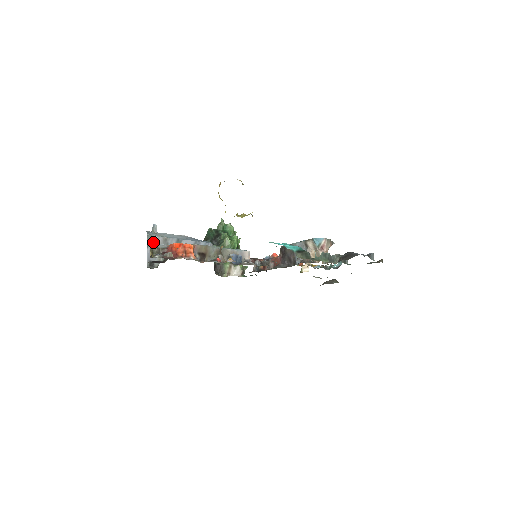
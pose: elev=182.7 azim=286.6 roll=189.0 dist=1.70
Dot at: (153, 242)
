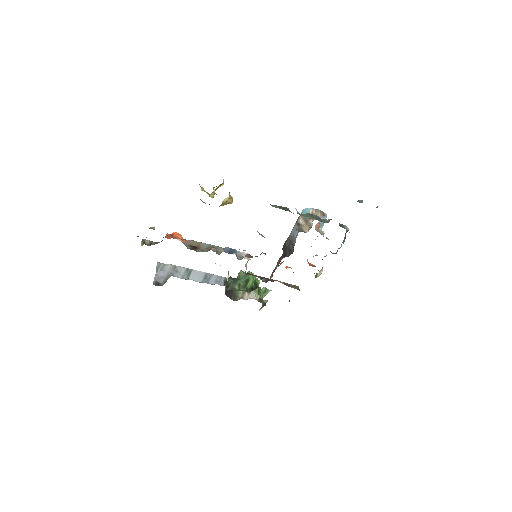
Dot at: (162, 268)
